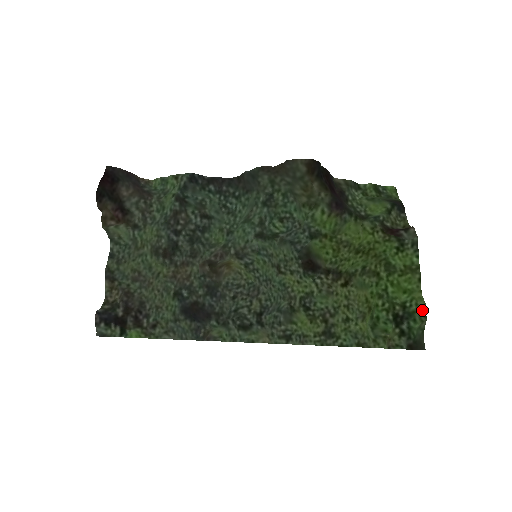
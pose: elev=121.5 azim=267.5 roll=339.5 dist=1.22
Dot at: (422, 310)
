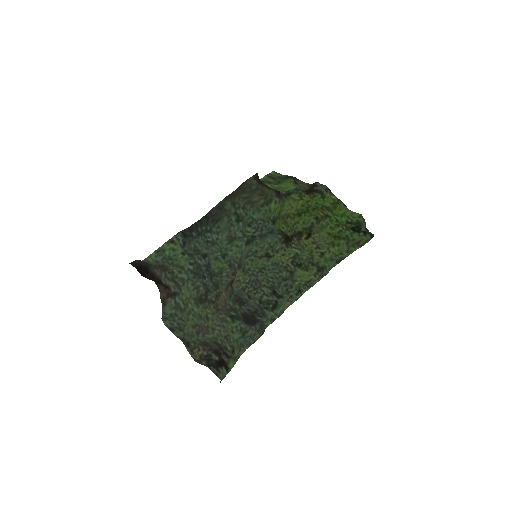
Dot at: (360, 217)
